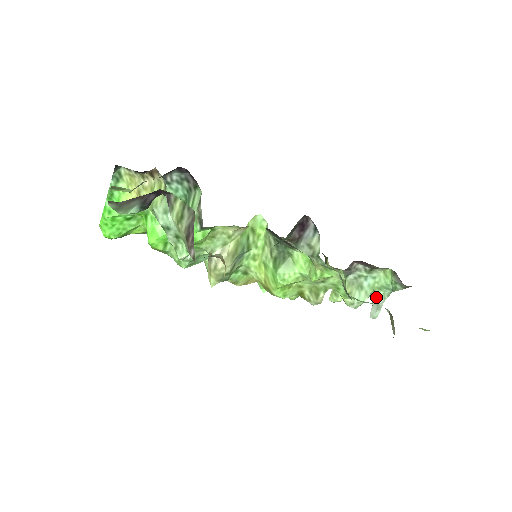
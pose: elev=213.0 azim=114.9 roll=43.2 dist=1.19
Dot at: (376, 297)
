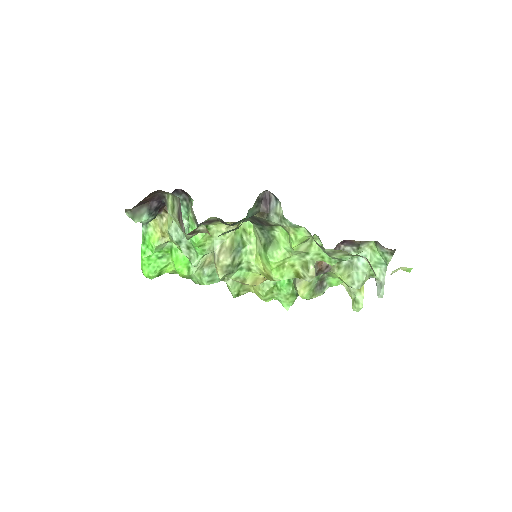
Dot at: (375, 276)
